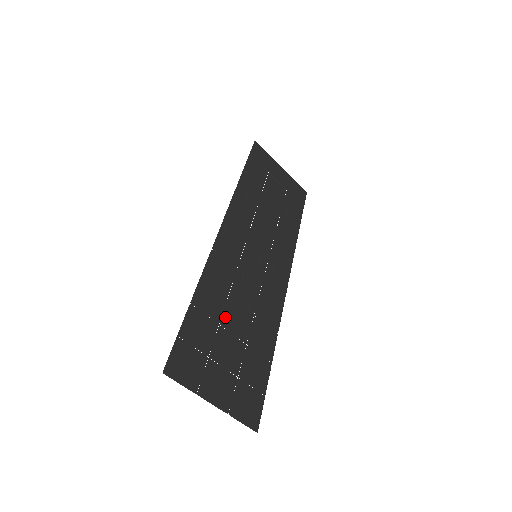
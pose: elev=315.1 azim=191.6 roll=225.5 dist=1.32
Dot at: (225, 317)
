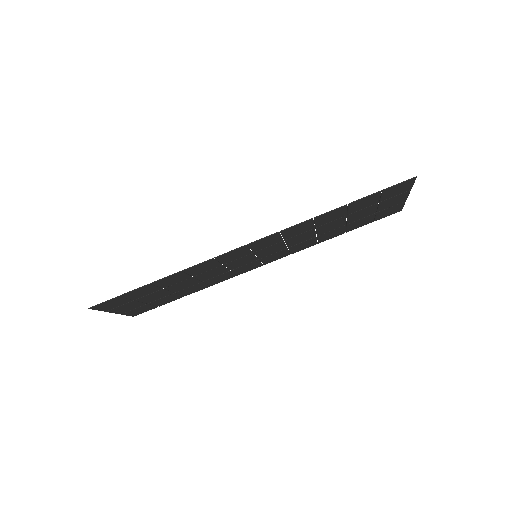
Dot at: (173, 286)
